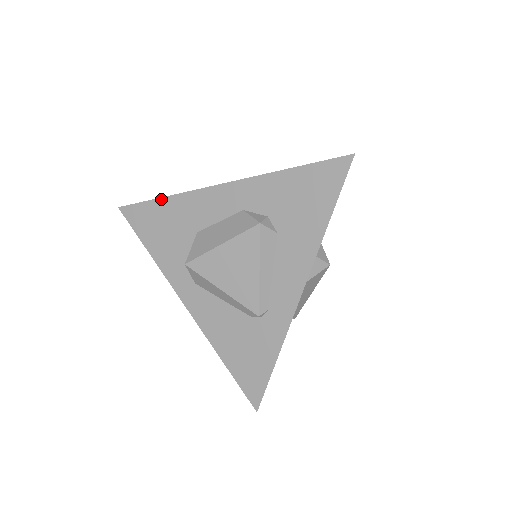
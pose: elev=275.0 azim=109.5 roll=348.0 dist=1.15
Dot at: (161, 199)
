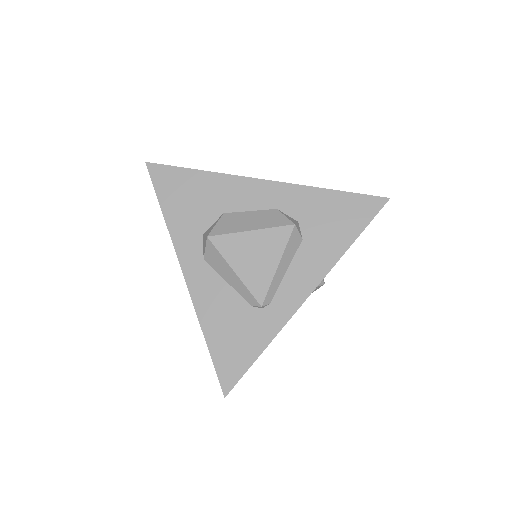
Dot at: (197, 171)
